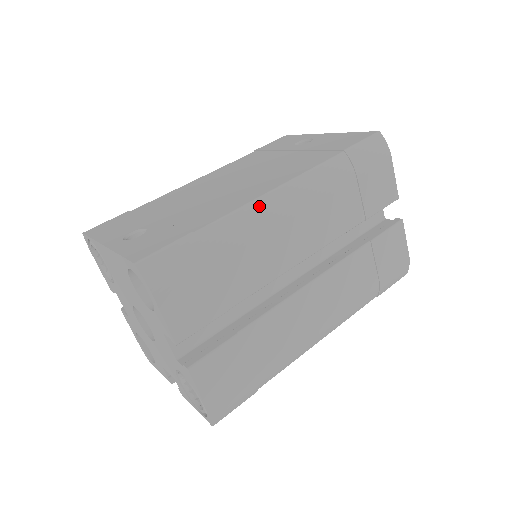
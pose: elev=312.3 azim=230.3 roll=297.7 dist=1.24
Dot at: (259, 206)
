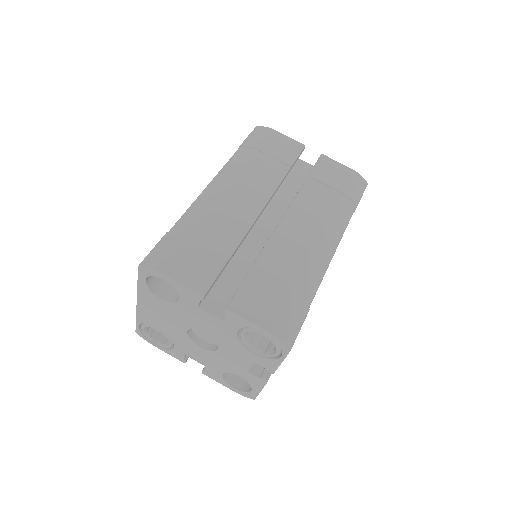
Dot at: (202, 198)
